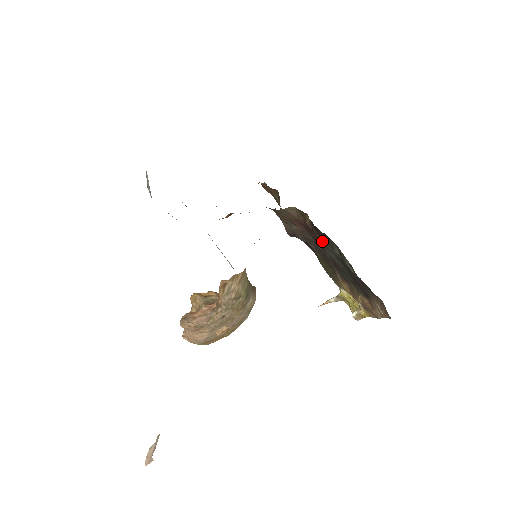
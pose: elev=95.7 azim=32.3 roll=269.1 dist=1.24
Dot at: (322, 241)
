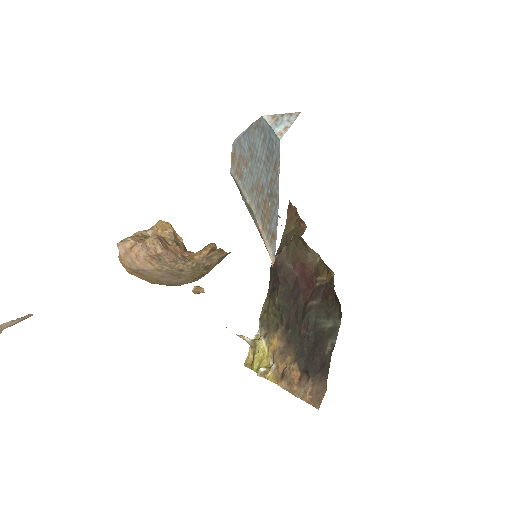
Dot at: (319, 303)
